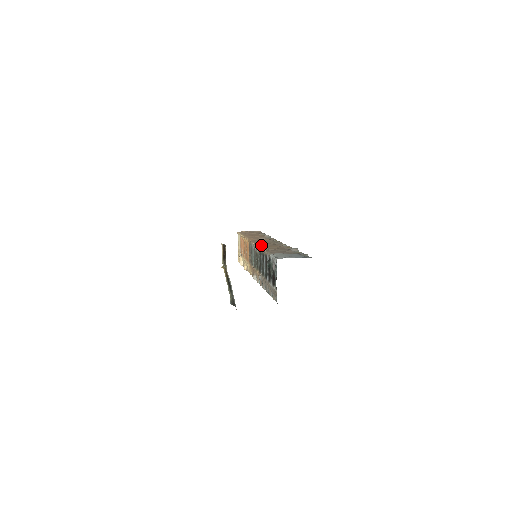
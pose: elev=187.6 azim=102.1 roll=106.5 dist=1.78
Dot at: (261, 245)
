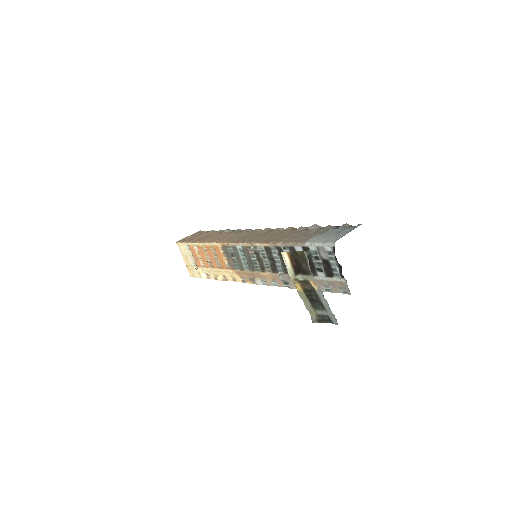
Dot at: (257, 240)
